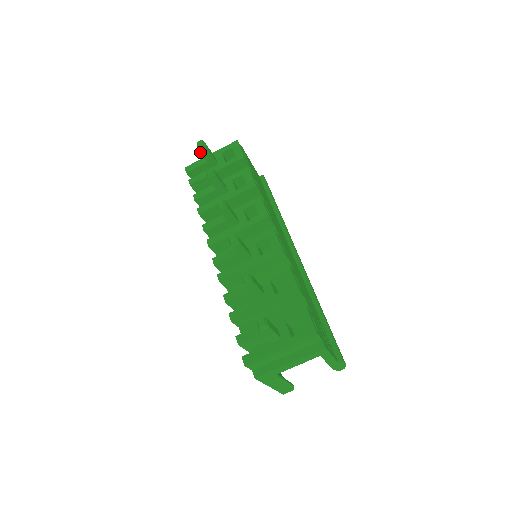
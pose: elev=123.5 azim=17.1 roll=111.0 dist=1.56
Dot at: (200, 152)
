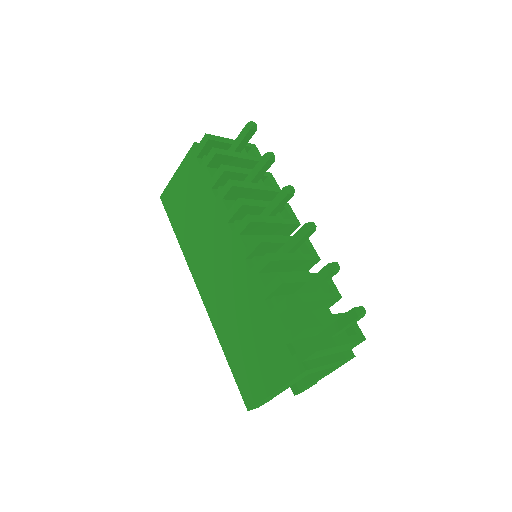
Dot at: (248, 131)
